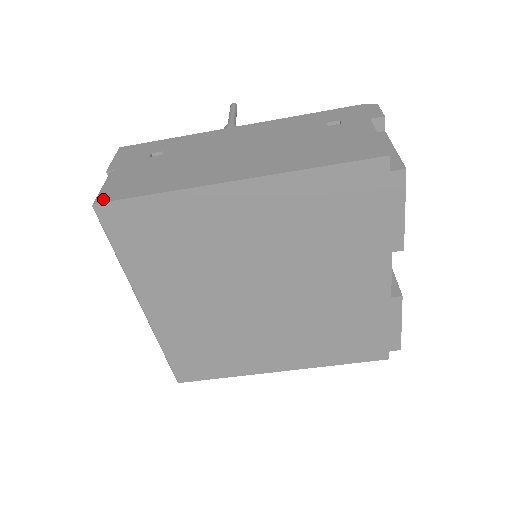
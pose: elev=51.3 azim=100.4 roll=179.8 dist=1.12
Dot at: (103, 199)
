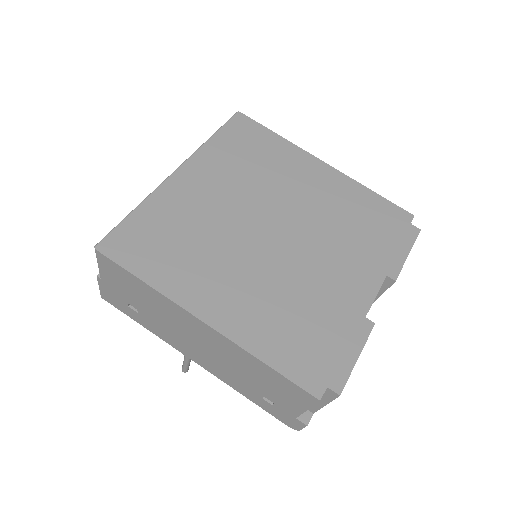
Dot at: (244, 117)
